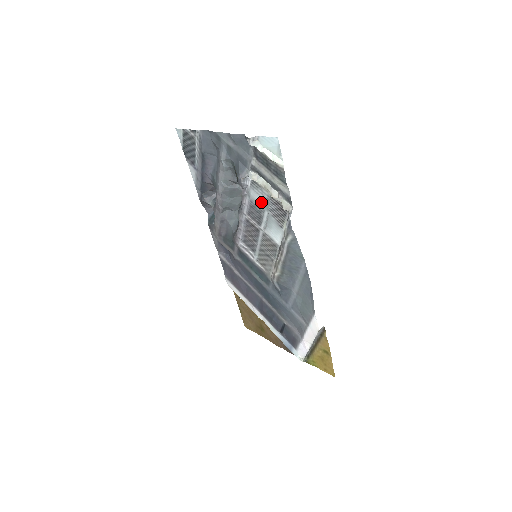
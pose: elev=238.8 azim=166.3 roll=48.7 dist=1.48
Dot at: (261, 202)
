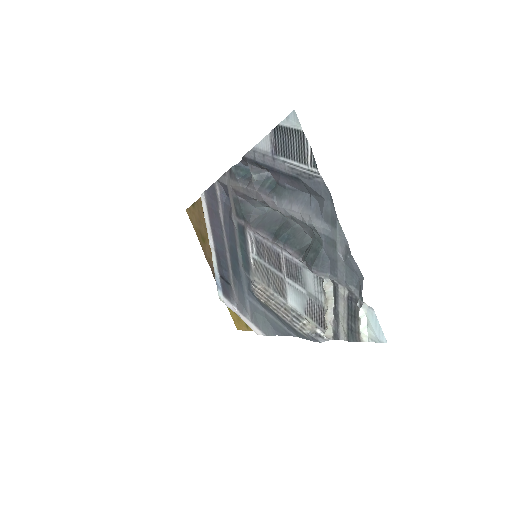
Dot at: (310, 287)
